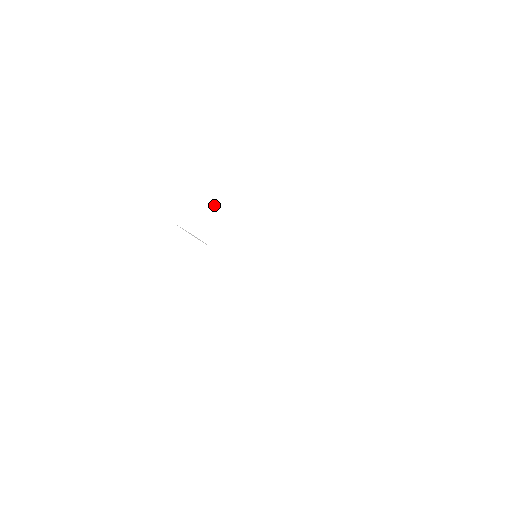
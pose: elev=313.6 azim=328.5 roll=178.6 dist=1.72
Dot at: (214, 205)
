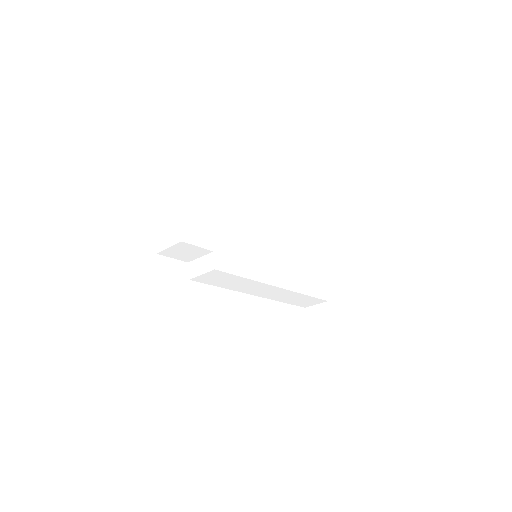
Dot at: (182, 207)
